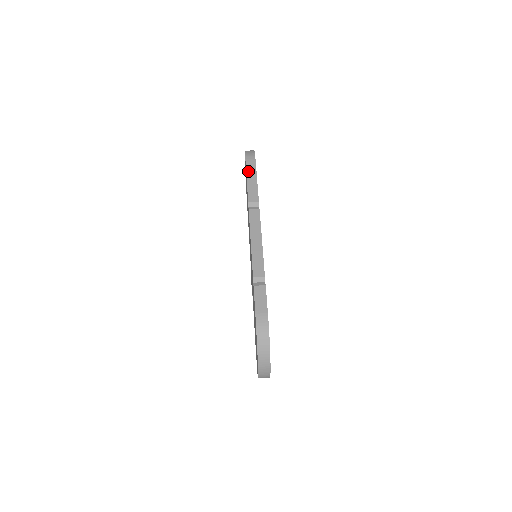
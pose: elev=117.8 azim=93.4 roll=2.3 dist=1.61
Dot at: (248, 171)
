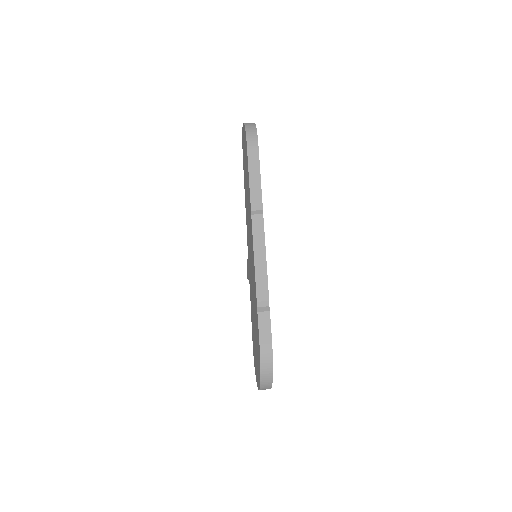
Dot at: (250, 161)
